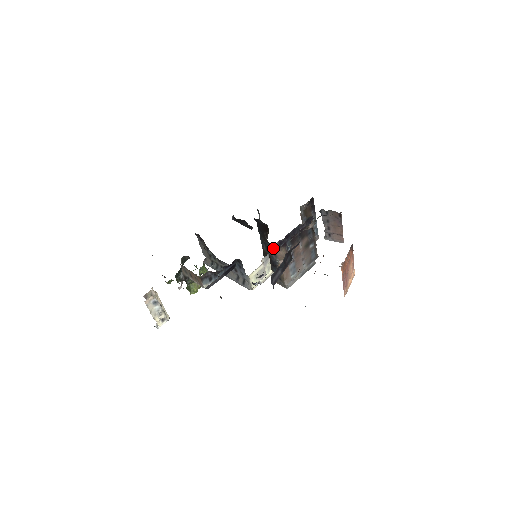
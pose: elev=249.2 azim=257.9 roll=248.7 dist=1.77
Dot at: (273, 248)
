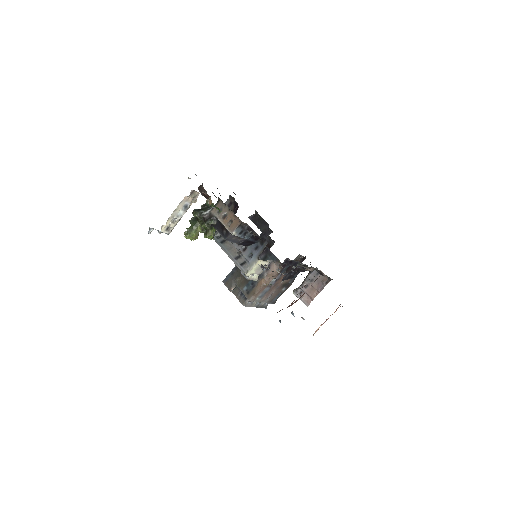
Dot at: occluded
